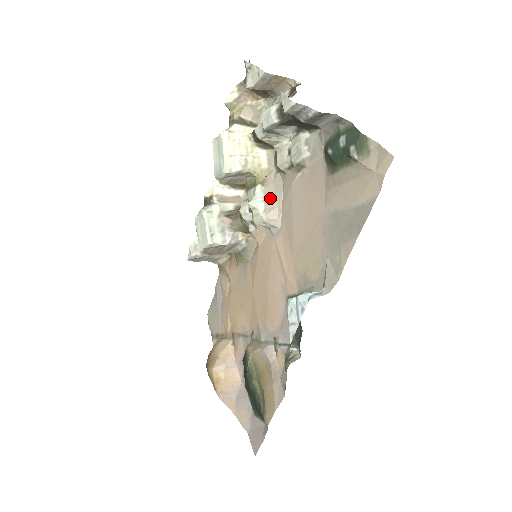
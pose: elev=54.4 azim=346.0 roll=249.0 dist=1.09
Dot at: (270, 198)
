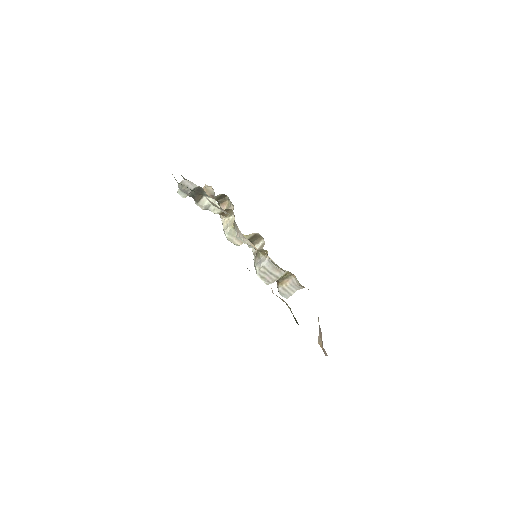
Dot at: occluded
